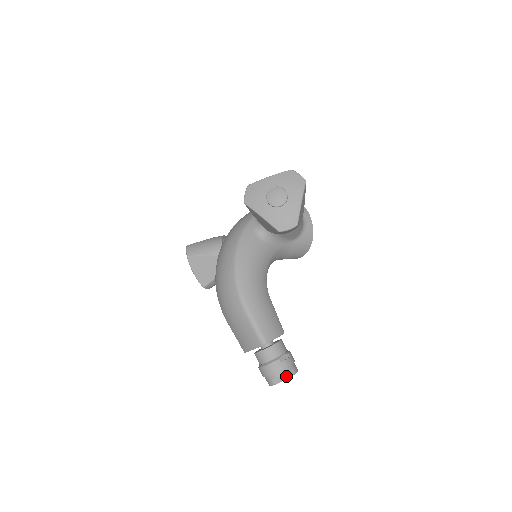
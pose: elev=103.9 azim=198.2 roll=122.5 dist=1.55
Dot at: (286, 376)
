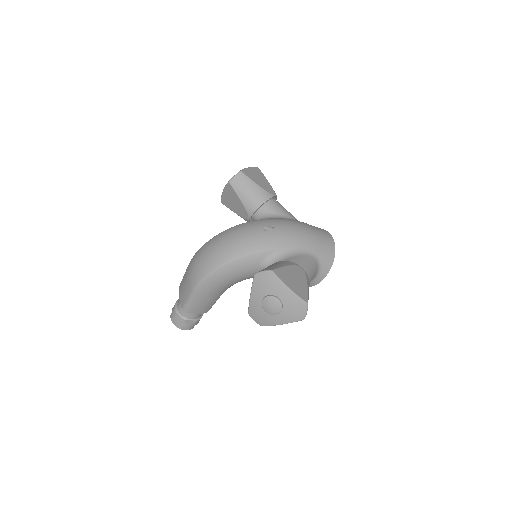
Dot at: (180, 328)
